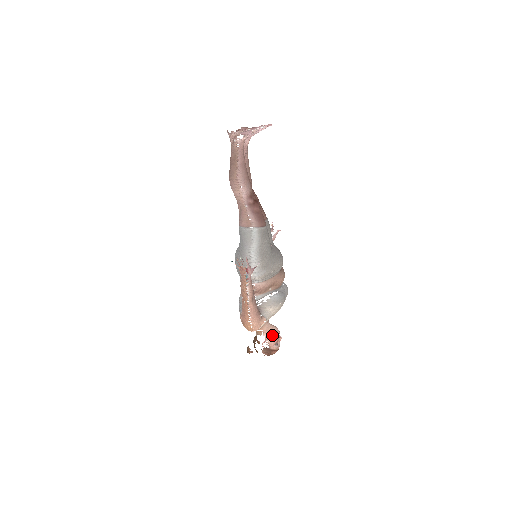
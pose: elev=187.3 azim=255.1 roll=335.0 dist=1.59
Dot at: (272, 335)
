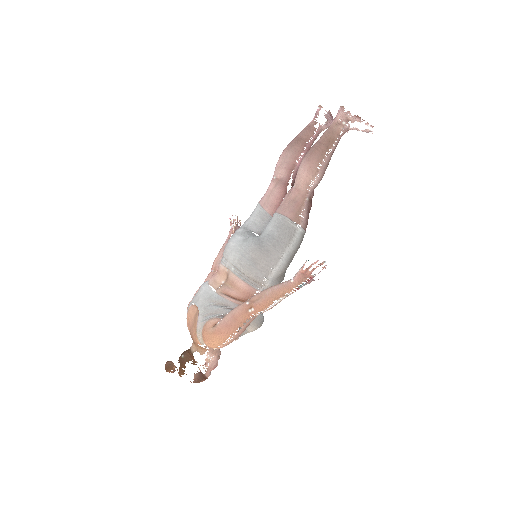
Dot at: (216, 359)
